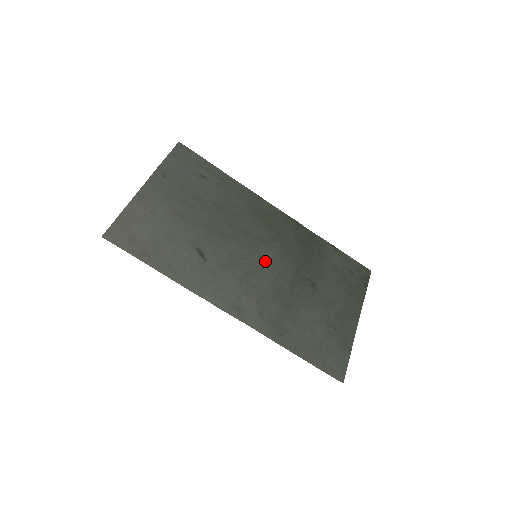
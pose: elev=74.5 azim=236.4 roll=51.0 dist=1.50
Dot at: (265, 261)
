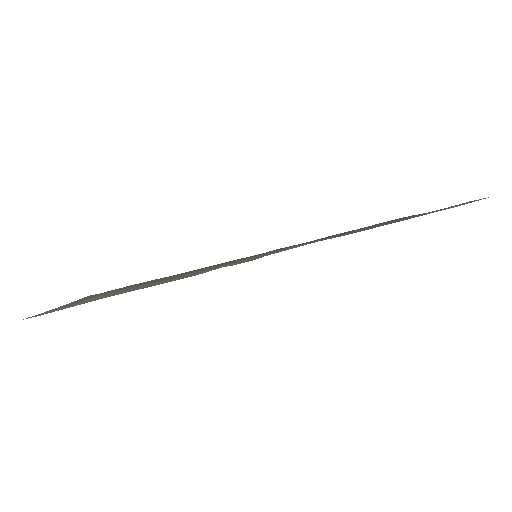
Dot at: occluded
